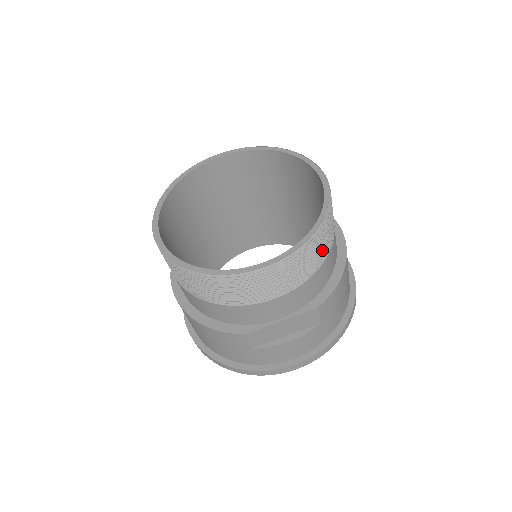
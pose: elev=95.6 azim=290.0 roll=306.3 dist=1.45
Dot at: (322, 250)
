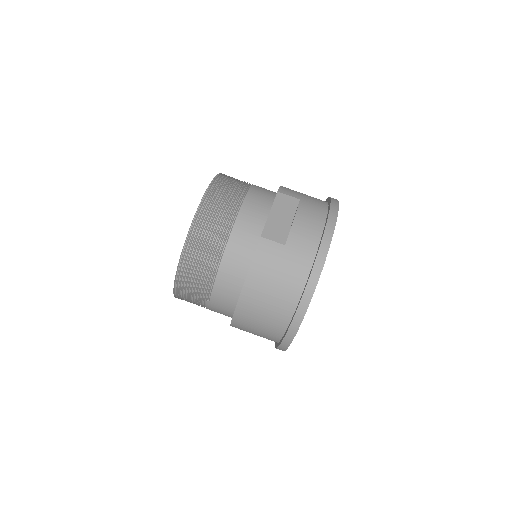
Dot at: (241, 181)
